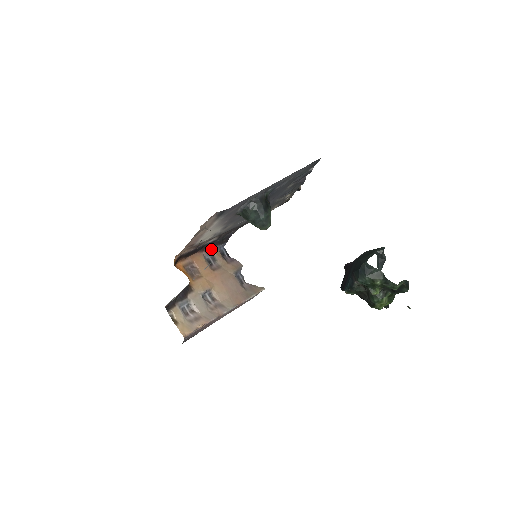
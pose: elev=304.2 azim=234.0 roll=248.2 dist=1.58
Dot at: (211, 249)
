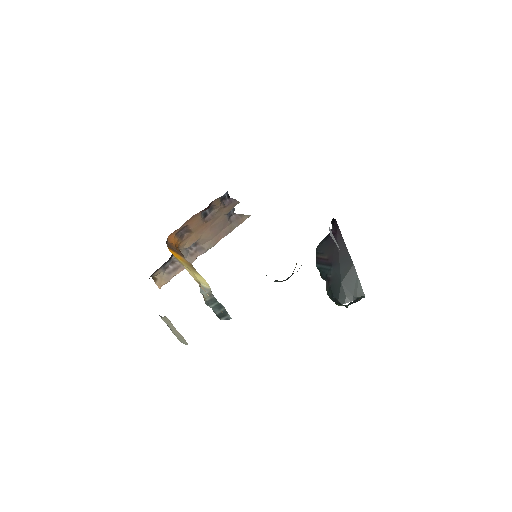
Dot at: (212, 203)
